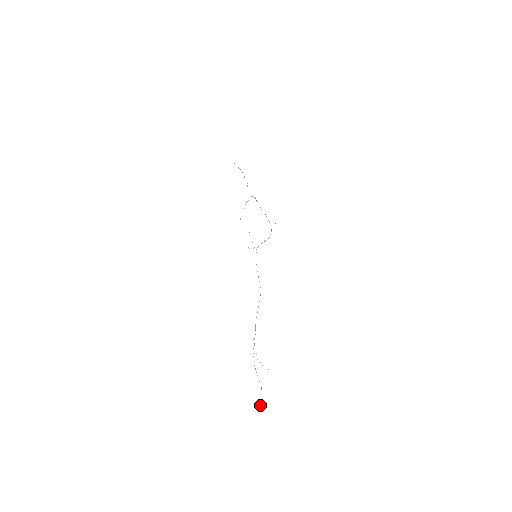
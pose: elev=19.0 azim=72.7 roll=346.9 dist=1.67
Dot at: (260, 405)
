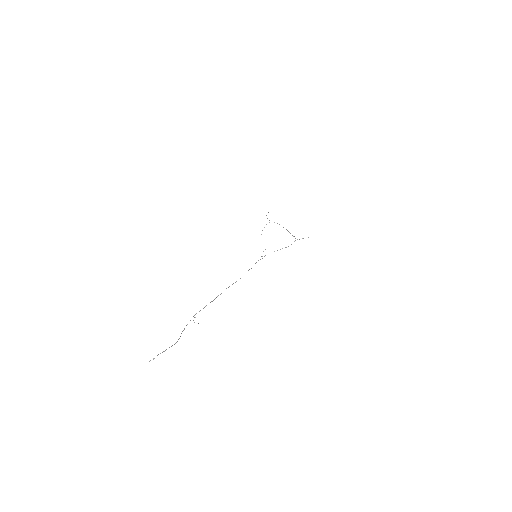
Dot at: (158, 354)
